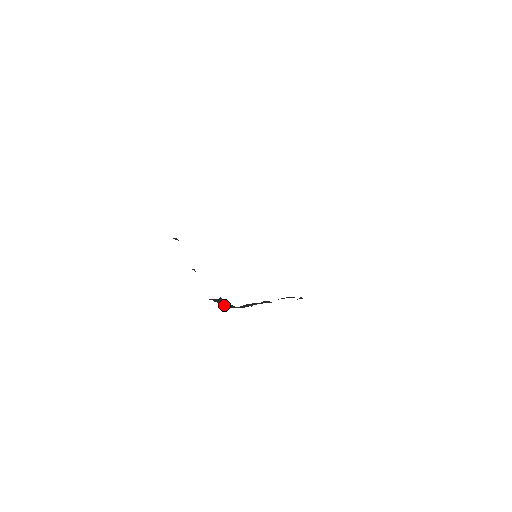
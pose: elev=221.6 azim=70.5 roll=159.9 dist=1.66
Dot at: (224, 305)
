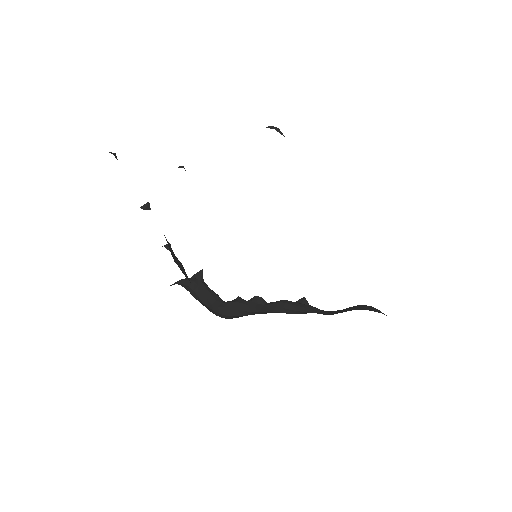
Dot at: (203, 301)
